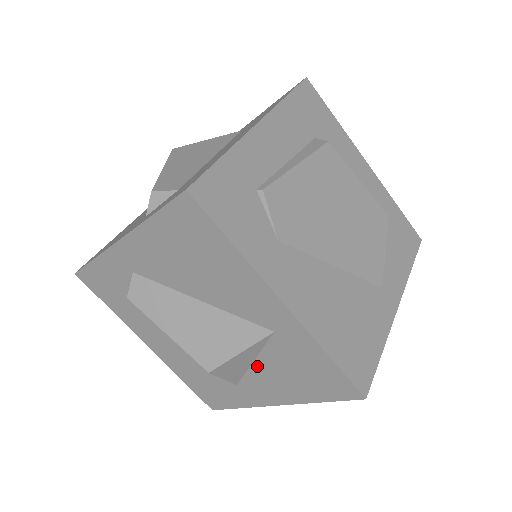
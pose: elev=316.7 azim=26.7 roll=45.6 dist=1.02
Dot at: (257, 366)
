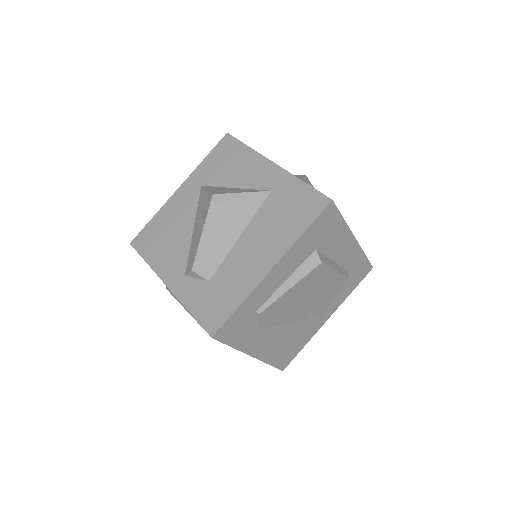
Dot at: occluded
